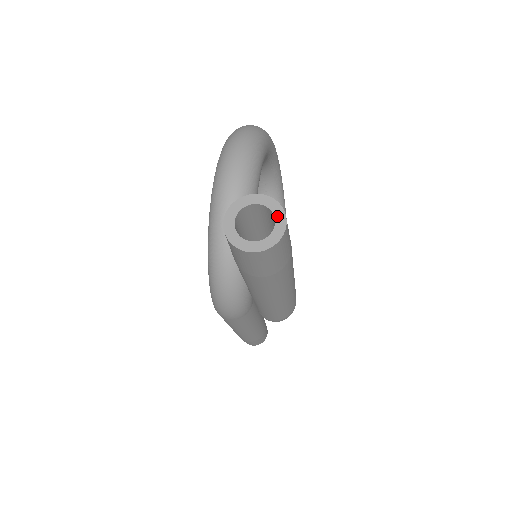
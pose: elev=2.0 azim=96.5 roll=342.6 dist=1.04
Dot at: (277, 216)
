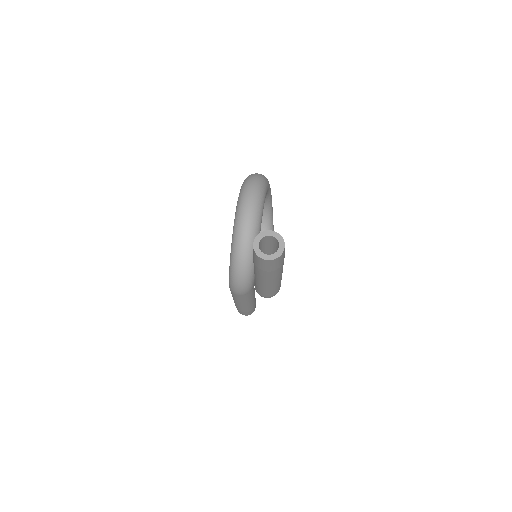
Dot at: (280, 242)
